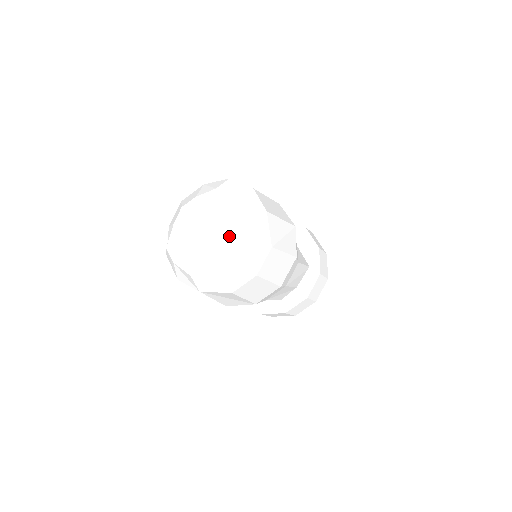
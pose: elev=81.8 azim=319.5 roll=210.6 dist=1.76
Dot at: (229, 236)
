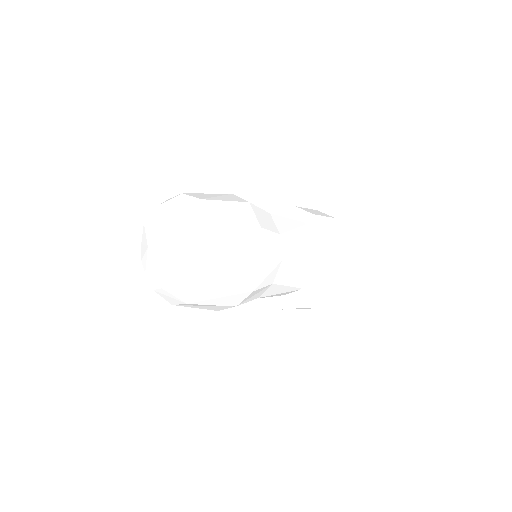
Dot at: (164, 223)
